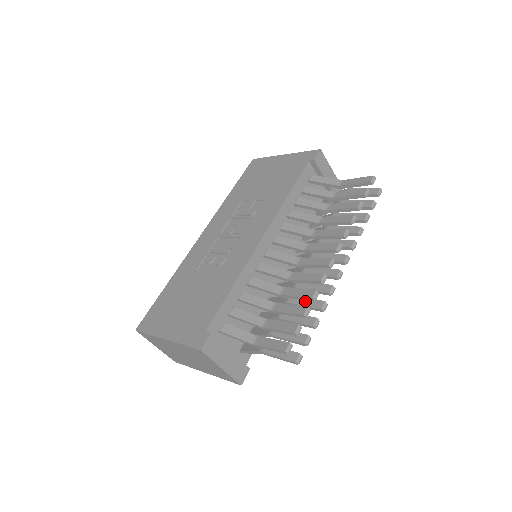
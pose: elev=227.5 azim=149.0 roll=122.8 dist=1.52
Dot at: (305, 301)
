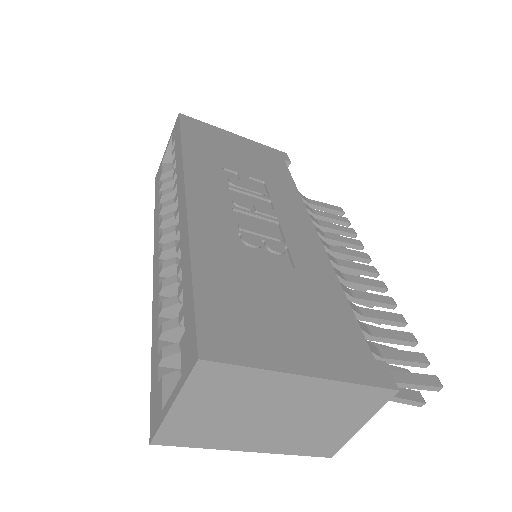
Dot at: occluded
